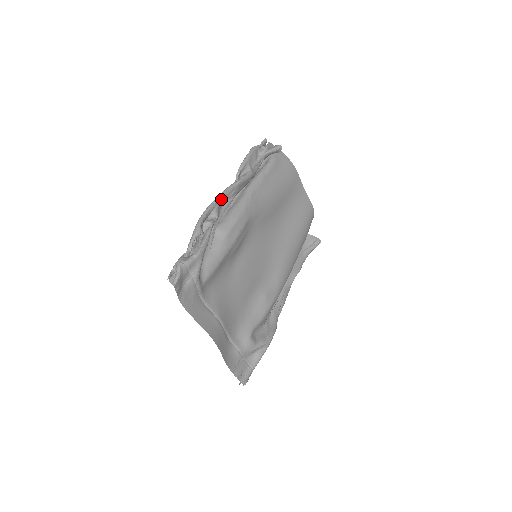
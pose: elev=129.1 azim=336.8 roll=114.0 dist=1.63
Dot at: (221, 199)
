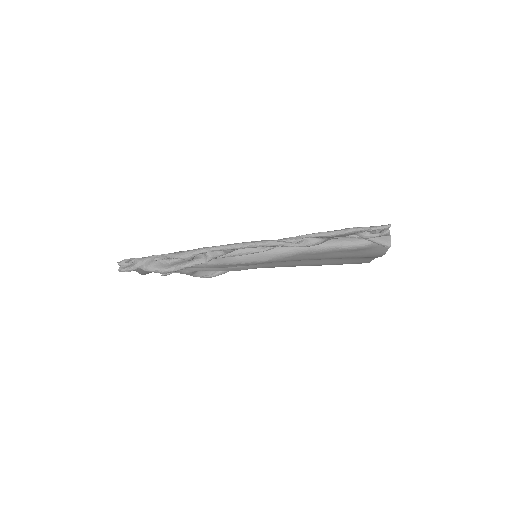
Dot at: occluded
